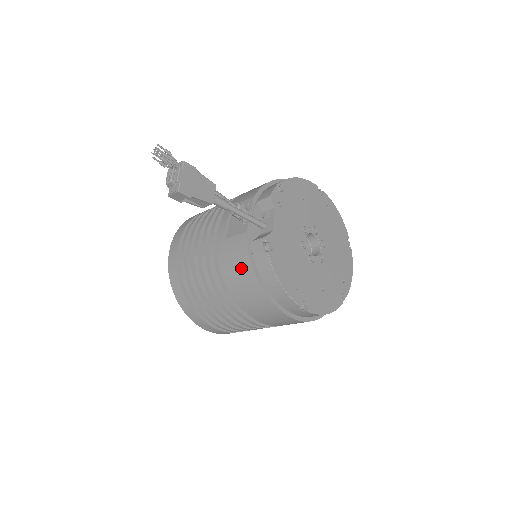
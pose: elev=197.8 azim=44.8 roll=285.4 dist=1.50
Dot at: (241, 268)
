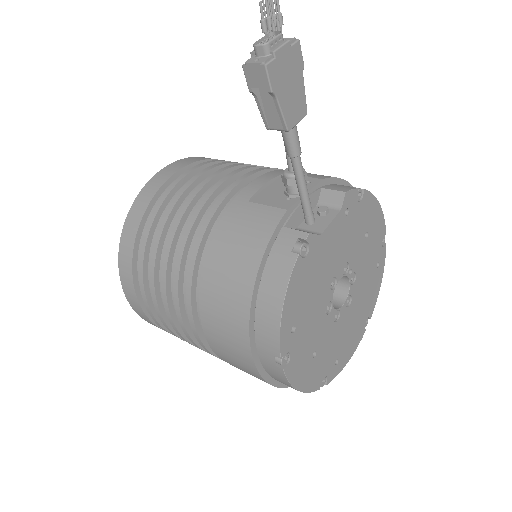
Dot at: (244, 250)
